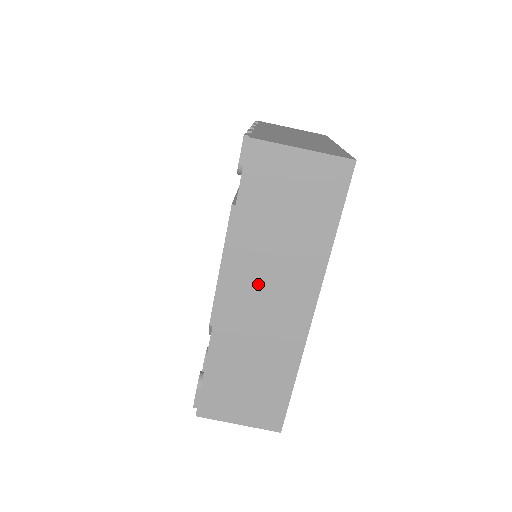
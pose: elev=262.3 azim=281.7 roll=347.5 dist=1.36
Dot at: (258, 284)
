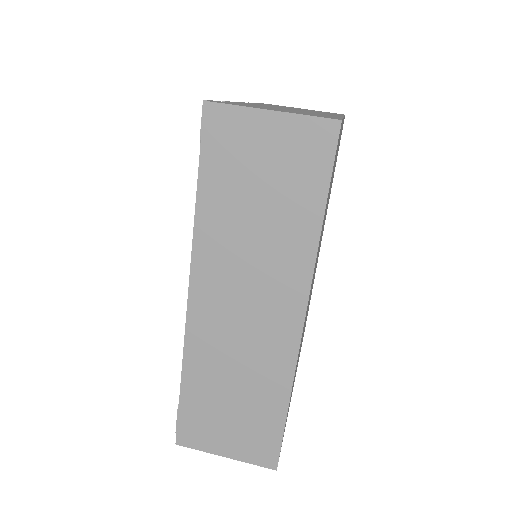
Dot at: (232, 285)
